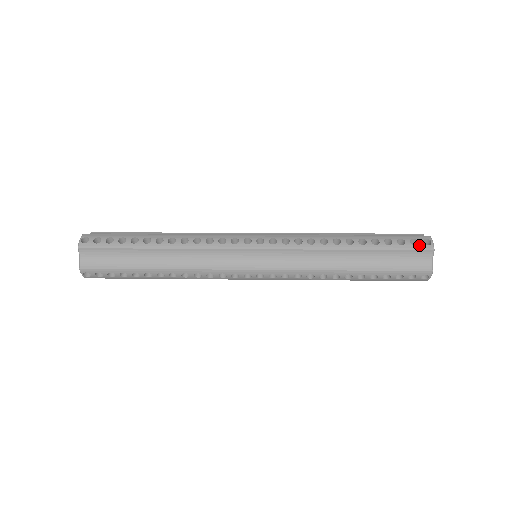
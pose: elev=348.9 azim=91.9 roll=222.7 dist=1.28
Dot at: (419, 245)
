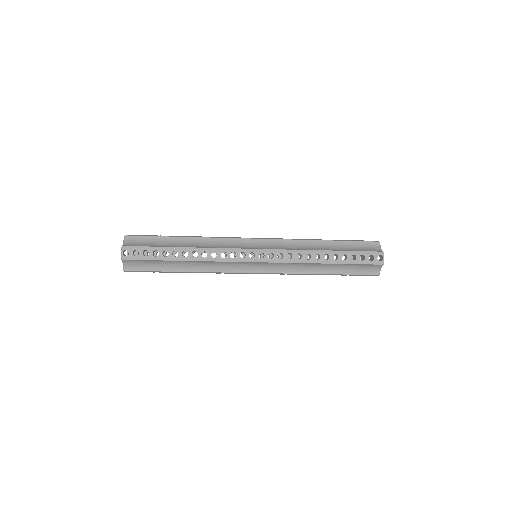
Dot at: occluded
